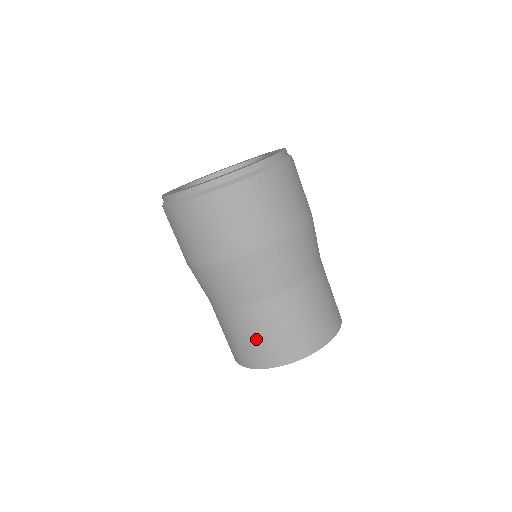
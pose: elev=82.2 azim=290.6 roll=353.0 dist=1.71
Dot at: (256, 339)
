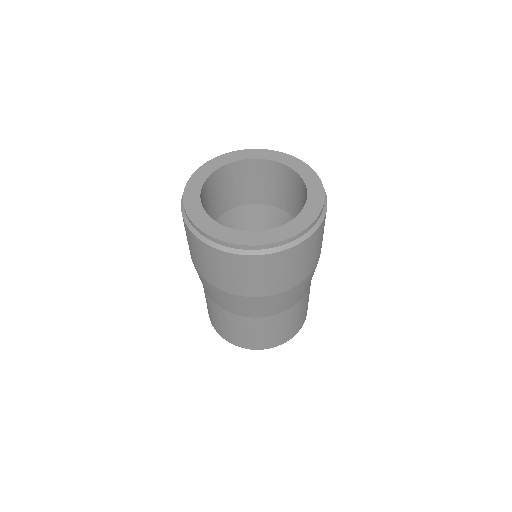
Dot at: (235, 332)
